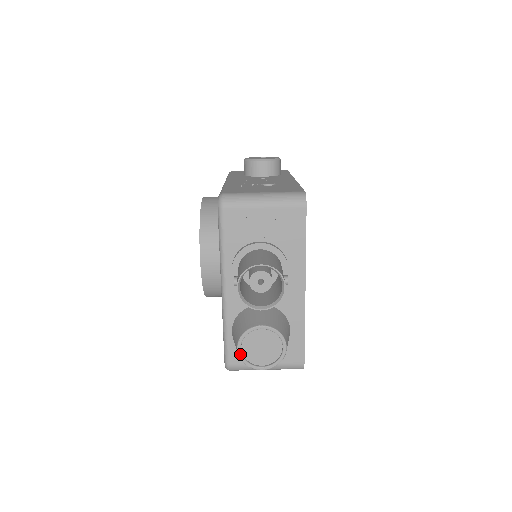
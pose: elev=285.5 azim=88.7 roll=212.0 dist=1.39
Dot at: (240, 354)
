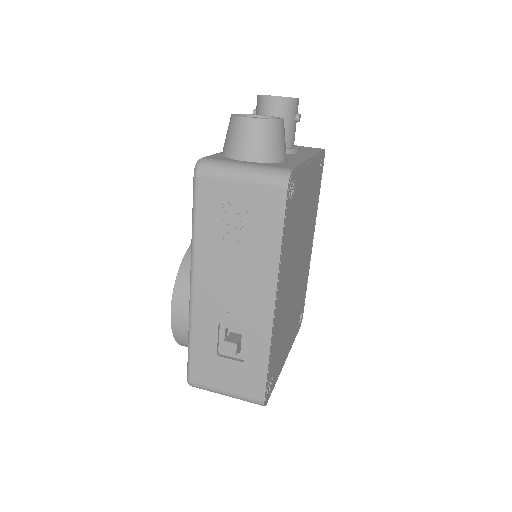
Dot at: (233, 114)
